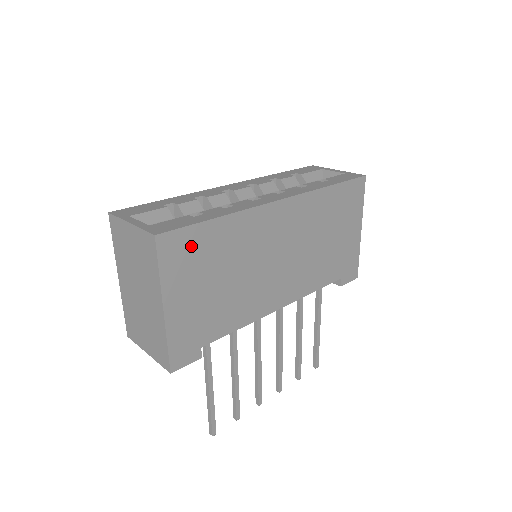
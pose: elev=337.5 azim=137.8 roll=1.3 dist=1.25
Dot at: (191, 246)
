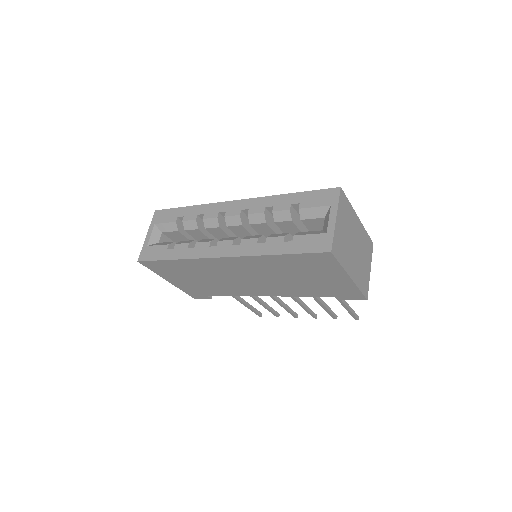
Dot at: (164, 266)
